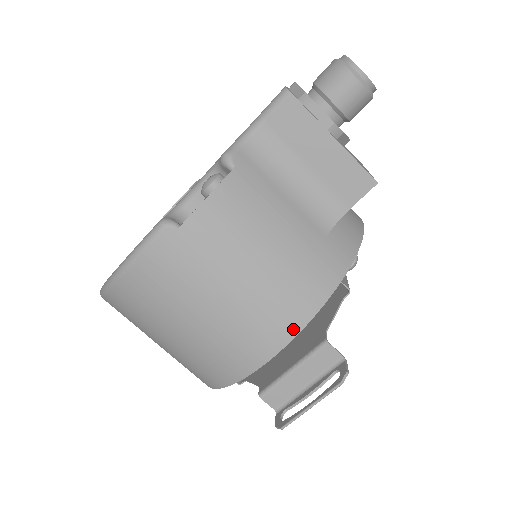
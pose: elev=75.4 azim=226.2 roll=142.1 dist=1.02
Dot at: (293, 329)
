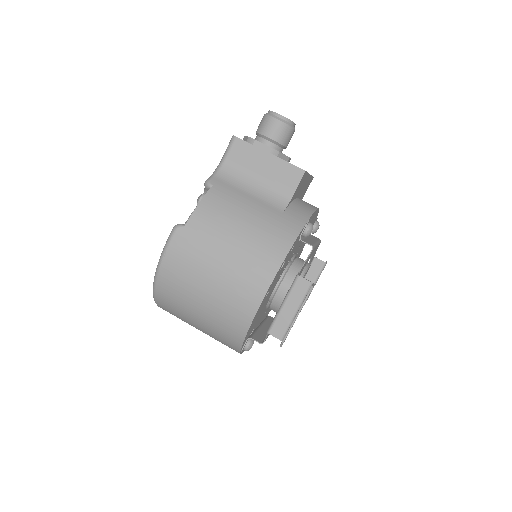
Dot at: (272, 272)
